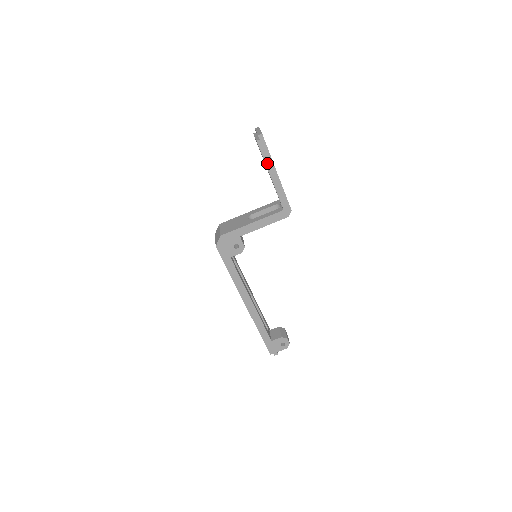
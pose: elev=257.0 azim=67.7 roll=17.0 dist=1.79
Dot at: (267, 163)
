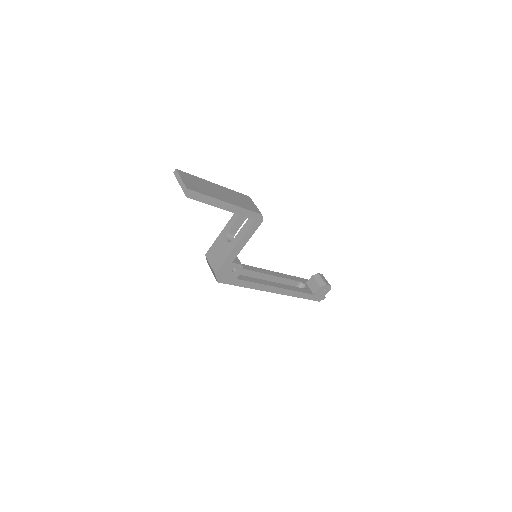
Dot at: (211, 203)
